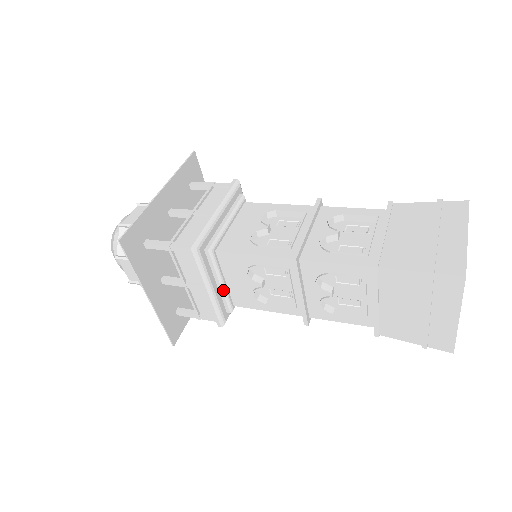
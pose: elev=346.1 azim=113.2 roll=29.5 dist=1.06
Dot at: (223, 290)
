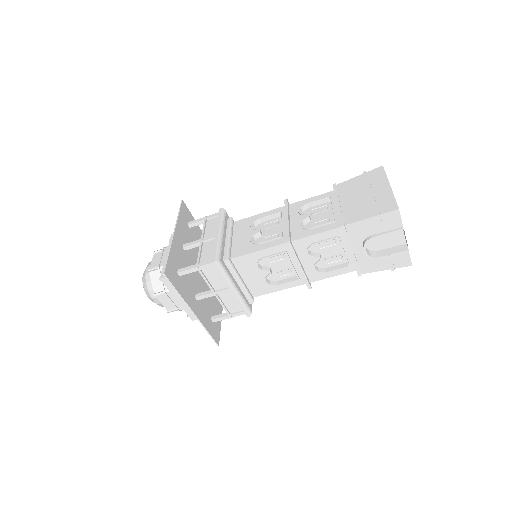
Dot at: (228, 242)
